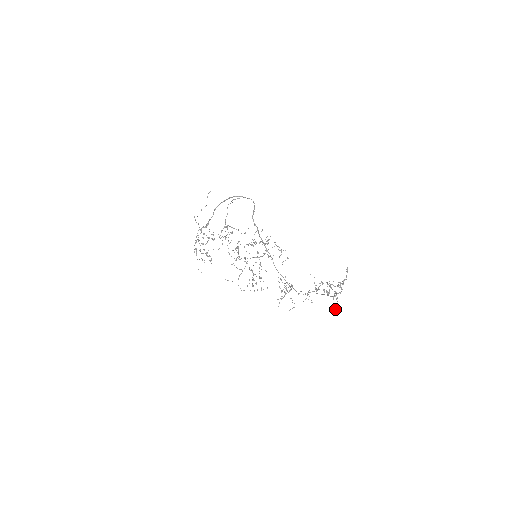
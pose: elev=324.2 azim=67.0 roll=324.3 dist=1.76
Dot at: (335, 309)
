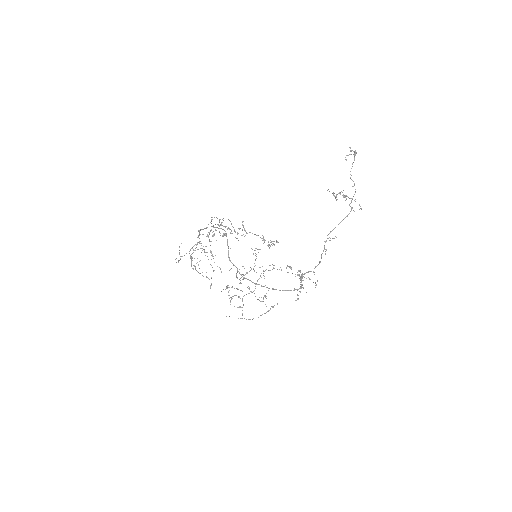
Dot at: occluded
